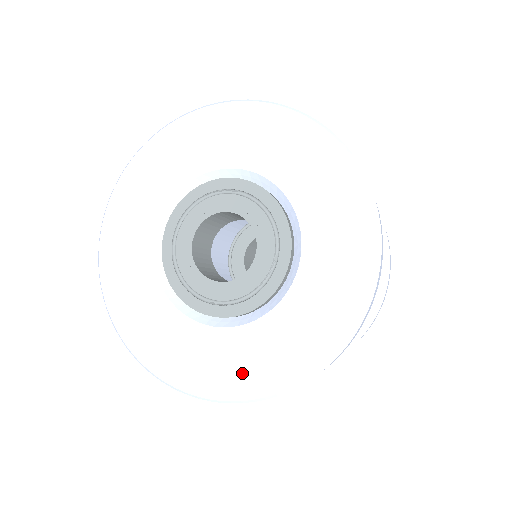
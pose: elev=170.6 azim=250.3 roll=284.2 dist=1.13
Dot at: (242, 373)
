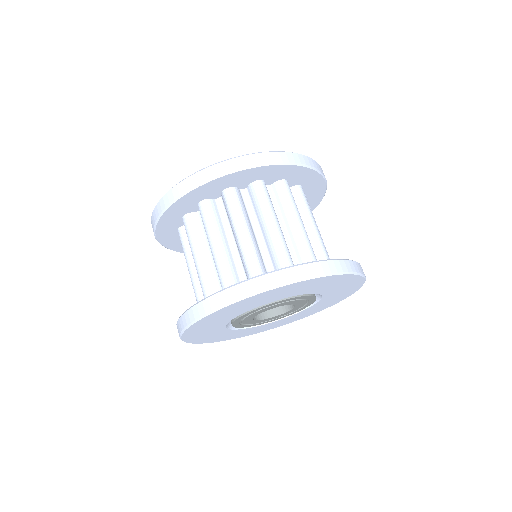
Dot at: occluded
